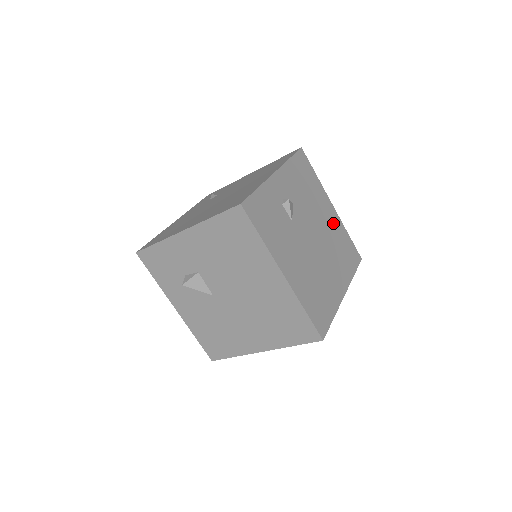
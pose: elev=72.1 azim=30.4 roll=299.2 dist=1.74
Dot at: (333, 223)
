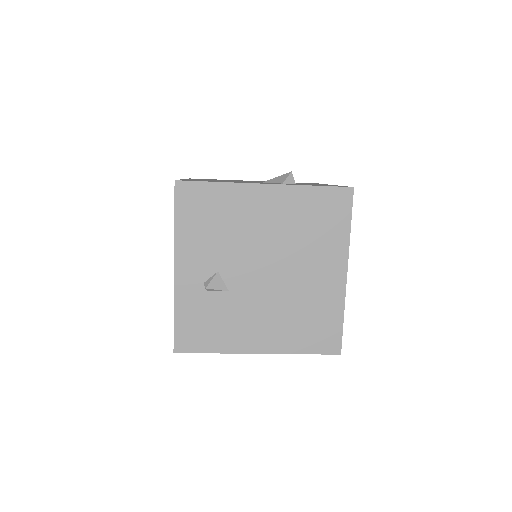
Dot at: (280, 208)
